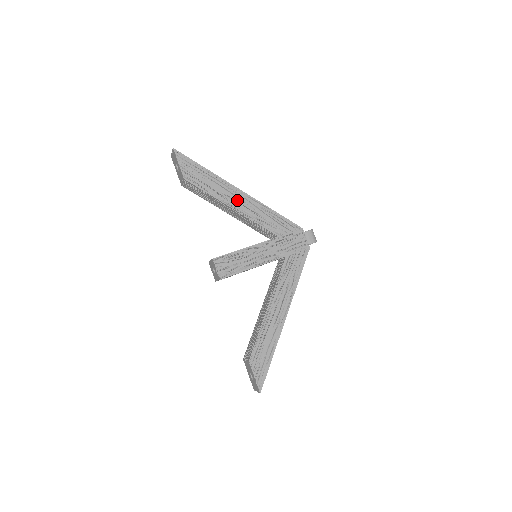
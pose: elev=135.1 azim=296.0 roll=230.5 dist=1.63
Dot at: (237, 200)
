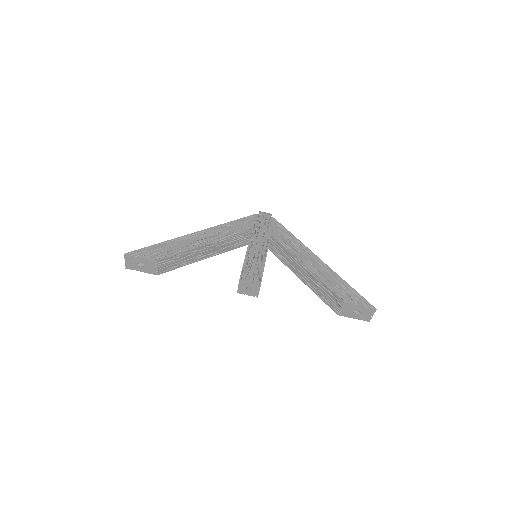
Dot at: (202, 238)
